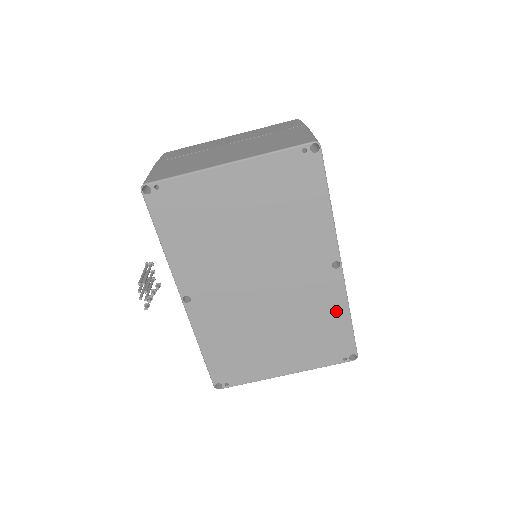
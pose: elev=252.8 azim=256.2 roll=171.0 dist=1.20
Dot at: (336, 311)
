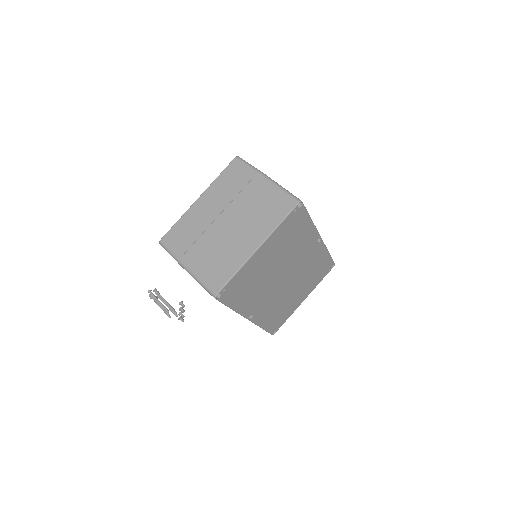
Dot at: (322, 257)
